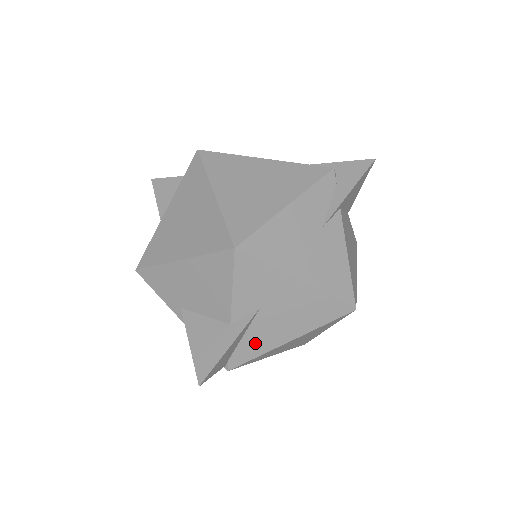
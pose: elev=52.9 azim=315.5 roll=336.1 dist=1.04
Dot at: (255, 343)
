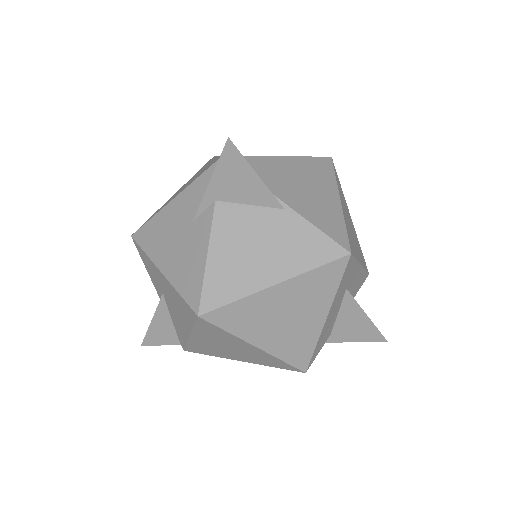
Dot at: (179, 329)
